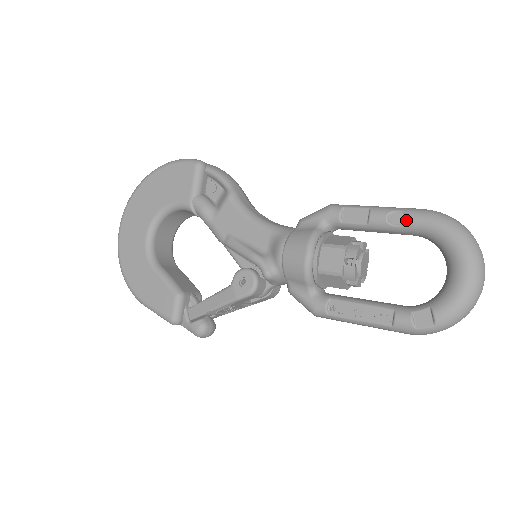
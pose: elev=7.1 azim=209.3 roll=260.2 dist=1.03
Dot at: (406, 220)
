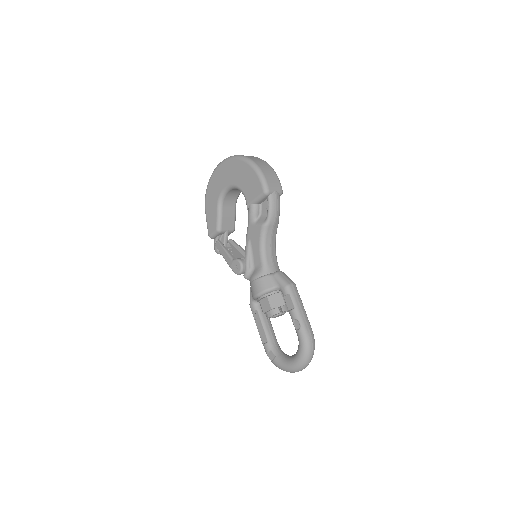
Dot at: (298, 329)
